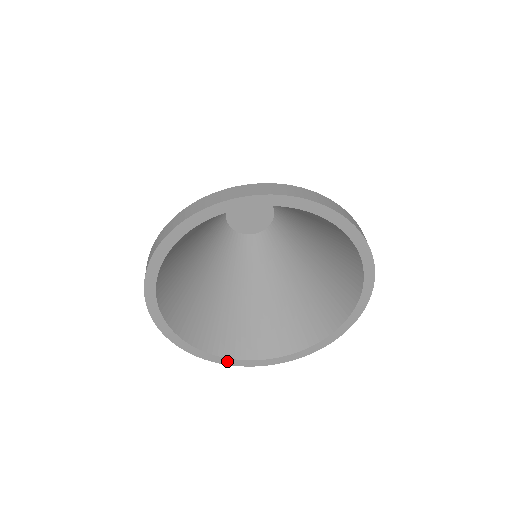
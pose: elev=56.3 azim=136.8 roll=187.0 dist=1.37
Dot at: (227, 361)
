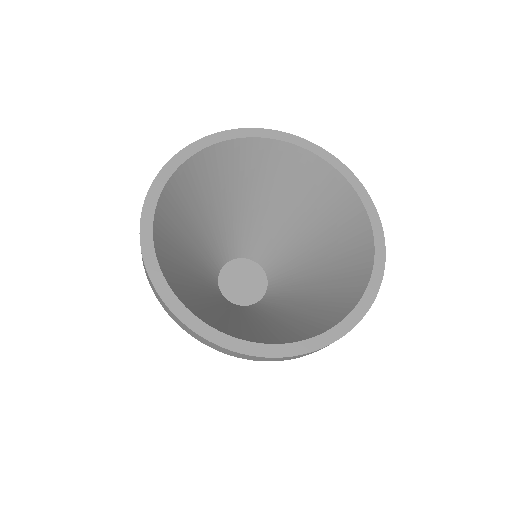
Dot at: (342, 328)
